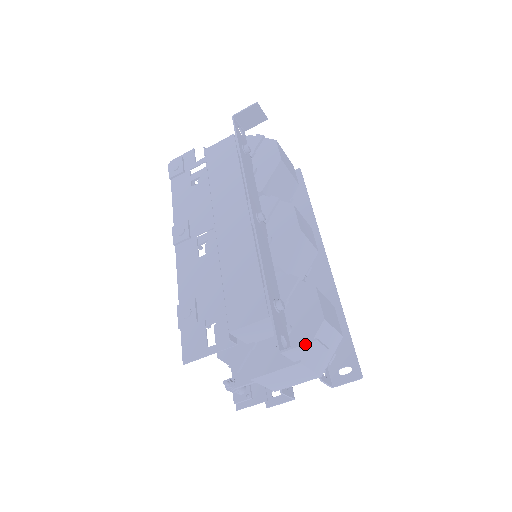
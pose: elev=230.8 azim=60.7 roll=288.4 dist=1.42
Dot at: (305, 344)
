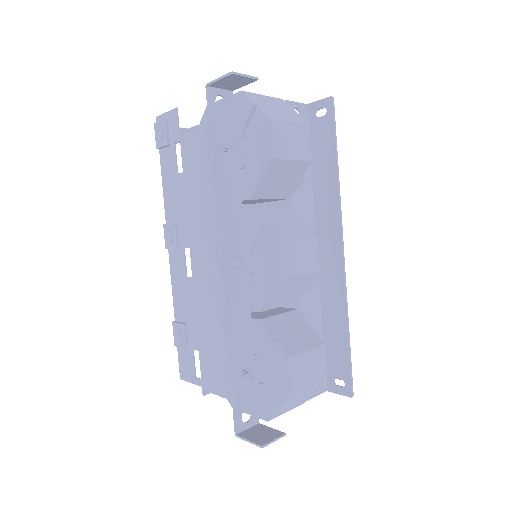
Dot at: (254, 444)
